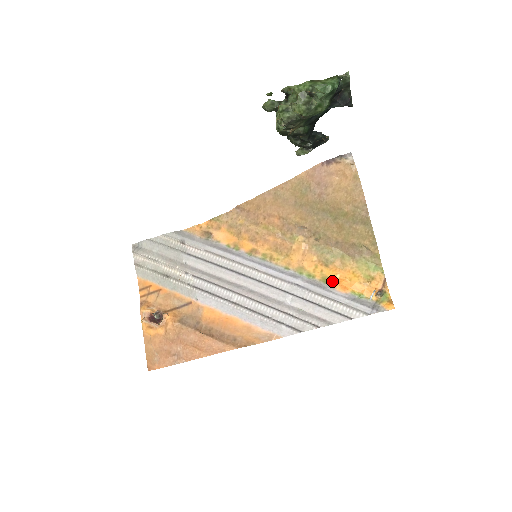
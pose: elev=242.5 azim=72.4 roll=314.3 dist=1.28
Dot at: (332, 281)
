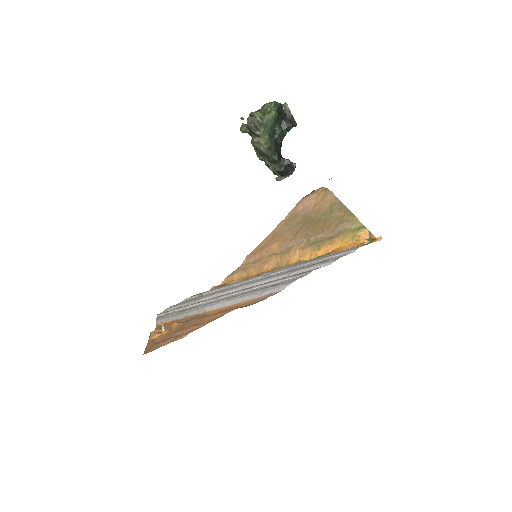
Dot at: (325, 255)
